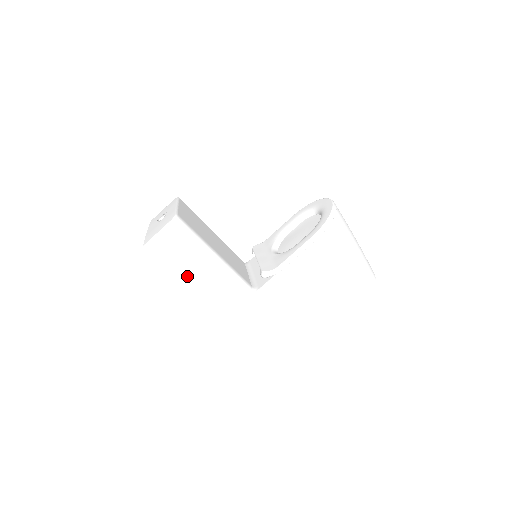
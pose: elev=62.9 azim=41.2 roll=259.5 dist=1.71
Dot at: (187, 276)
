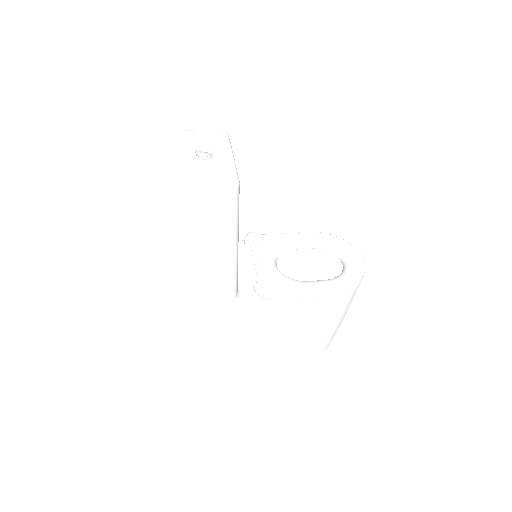
Dot at: (191, 248)
